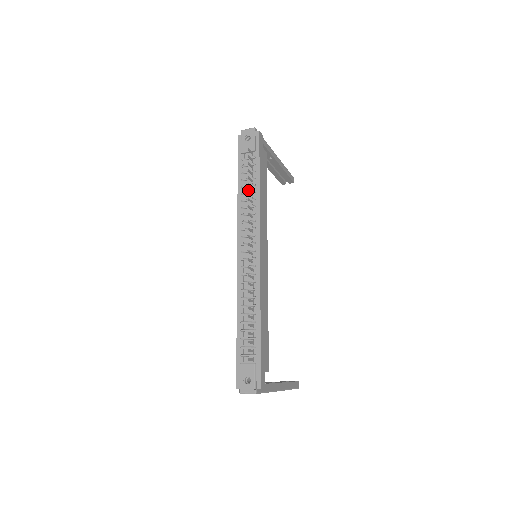
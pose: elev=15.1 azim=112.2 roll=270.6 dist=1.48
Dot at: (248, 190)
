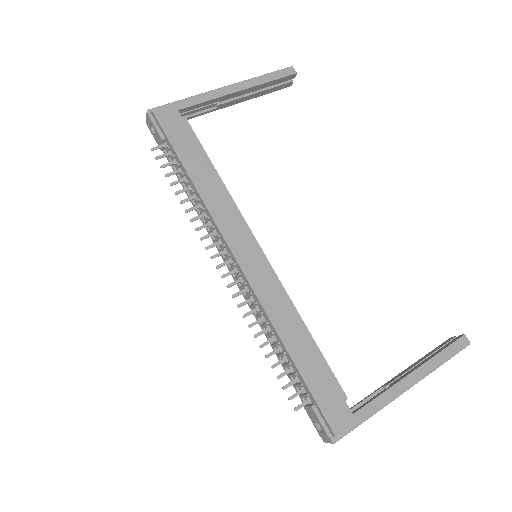
Dot at: (190, 191)
